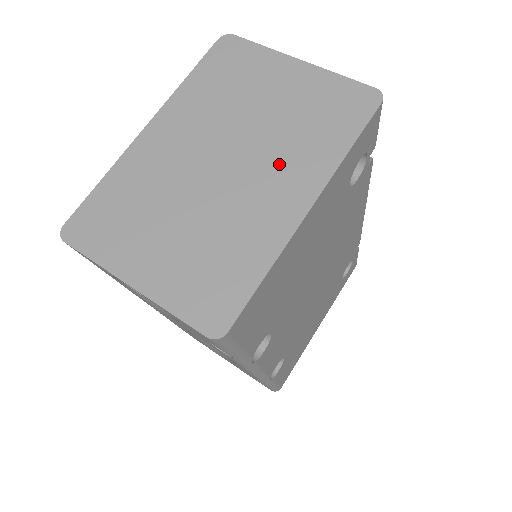
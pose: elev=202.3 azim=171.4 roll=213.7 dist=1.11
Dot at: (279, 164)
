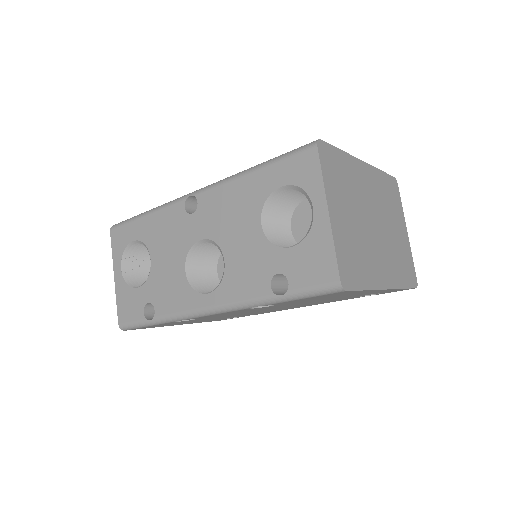
Dot at: (388, 256)
